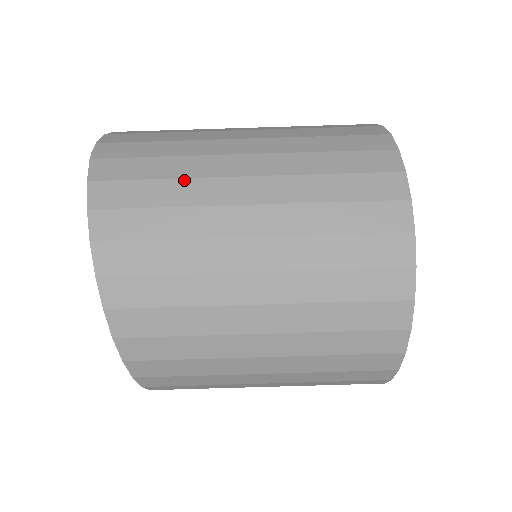
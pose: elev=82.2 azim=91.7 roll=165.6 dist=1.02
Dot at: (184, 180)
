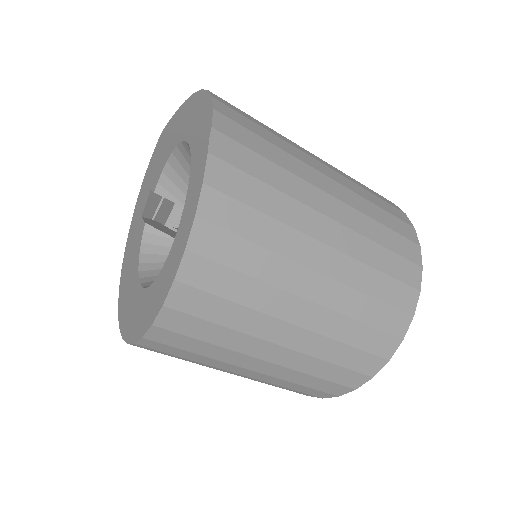
Dot at: (283, 225)
